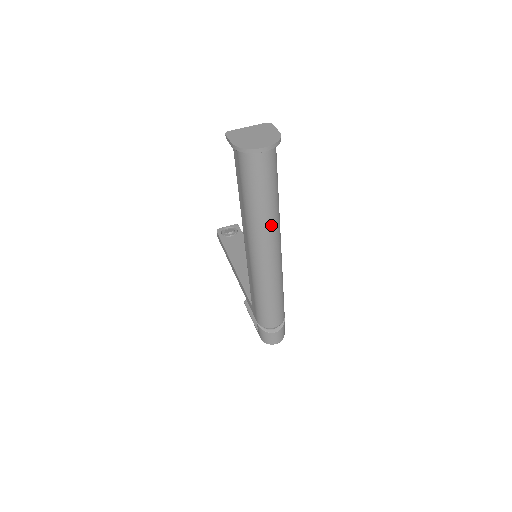
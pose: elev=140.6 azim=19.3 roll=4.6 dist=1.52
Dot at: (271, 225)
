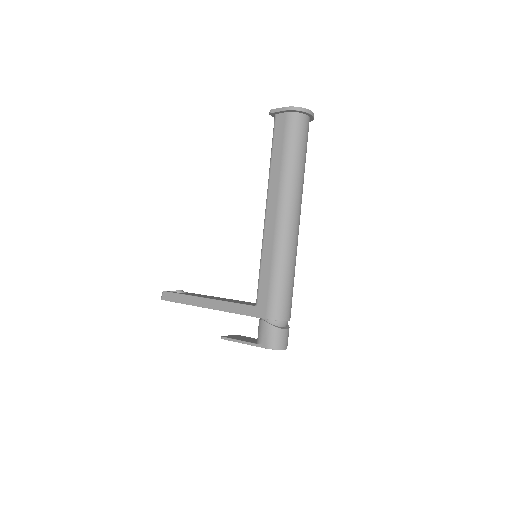
Dot at: (301, 187)
